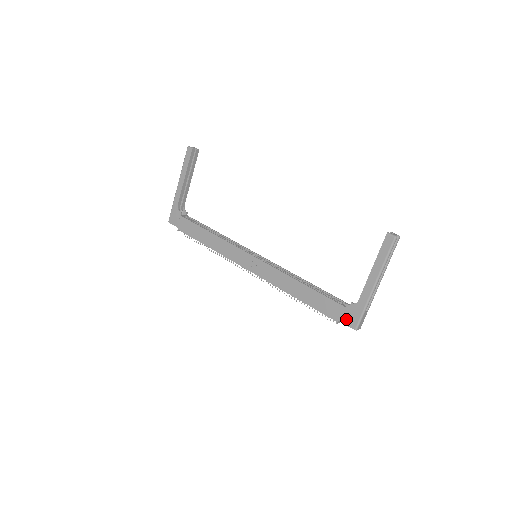
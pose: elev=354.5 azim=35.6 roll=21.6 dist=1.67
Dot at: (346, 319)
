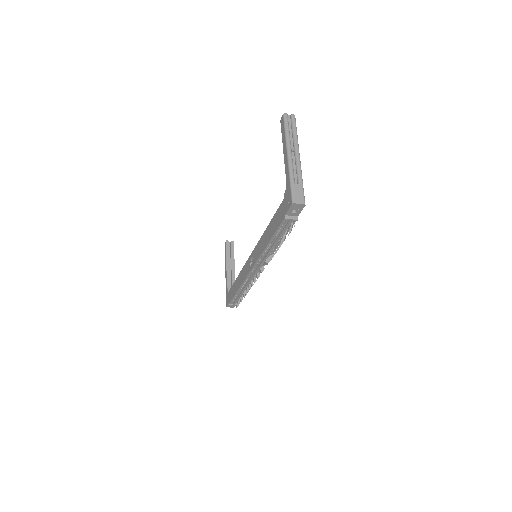
Dot at: (287, 206)
